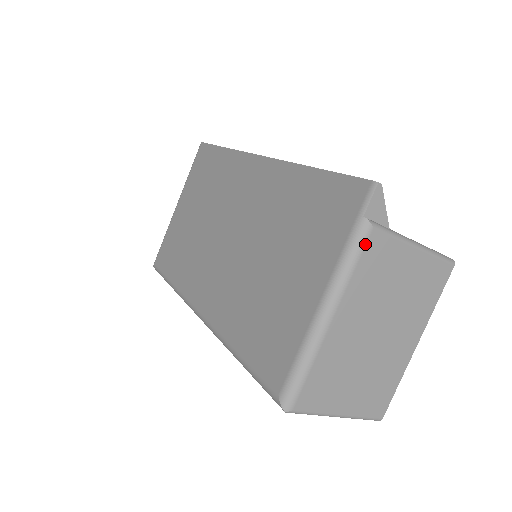
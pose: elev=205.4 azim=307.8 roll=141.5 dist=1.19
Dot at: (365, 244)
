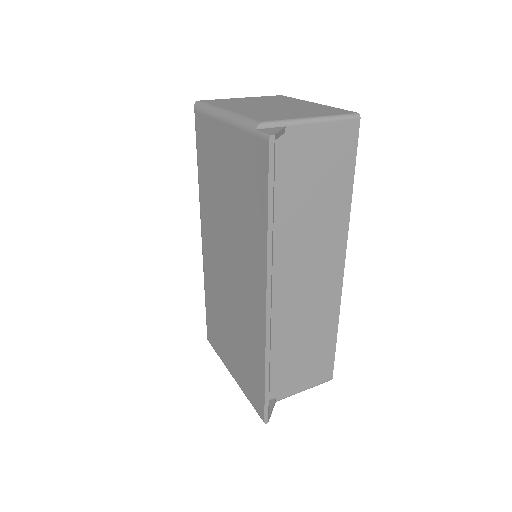
Dot at: occluded
